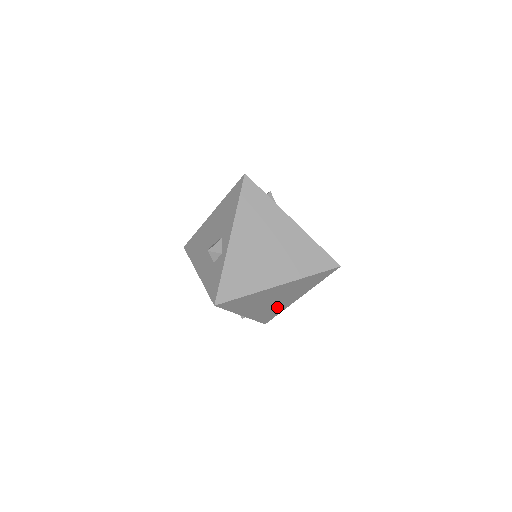
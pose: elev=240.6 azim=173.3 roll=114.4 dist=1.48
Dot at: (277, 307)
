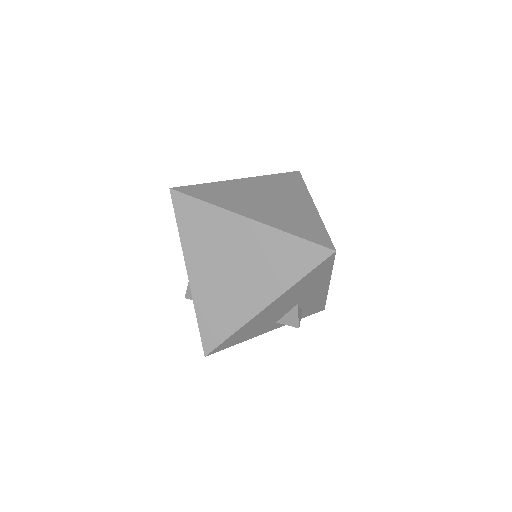
Dot at: (232, 304)
